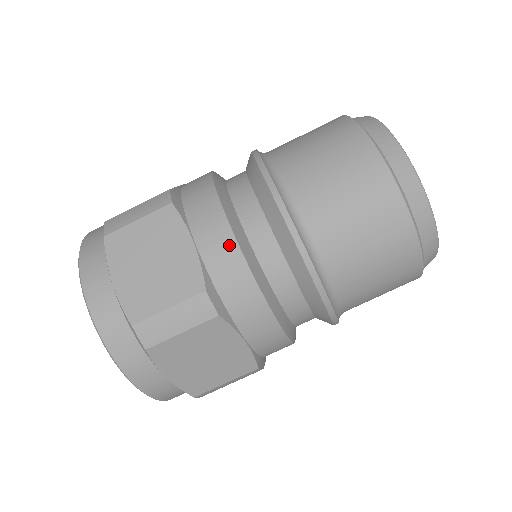
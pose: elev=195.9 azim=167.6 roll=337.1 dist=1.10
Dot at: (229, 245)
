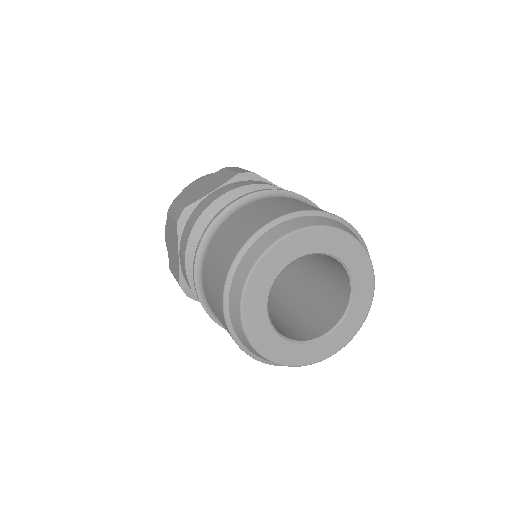
Dot at: (185, 272)
